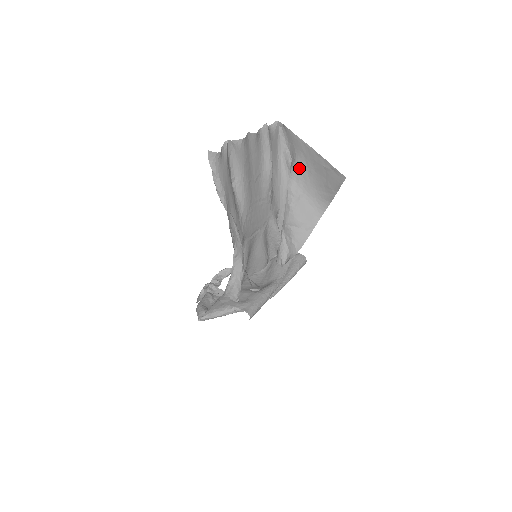
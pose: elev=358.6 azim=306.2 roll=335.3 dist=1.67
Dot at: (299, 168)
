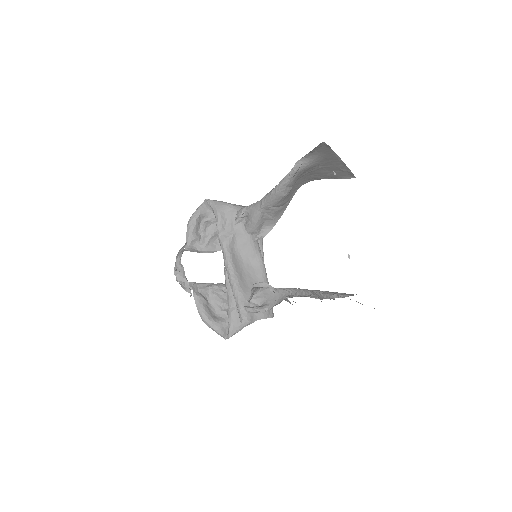
Dot at: (310, 167)
